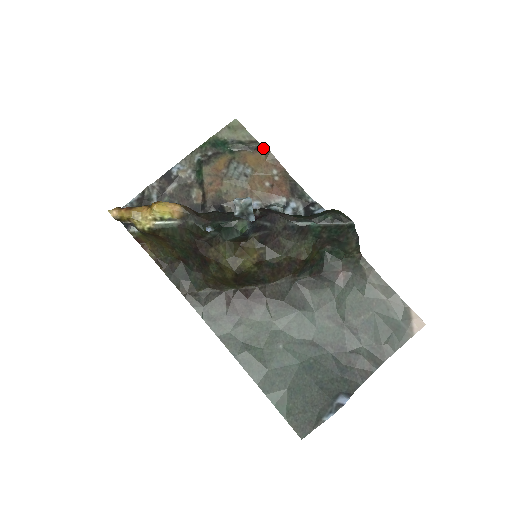
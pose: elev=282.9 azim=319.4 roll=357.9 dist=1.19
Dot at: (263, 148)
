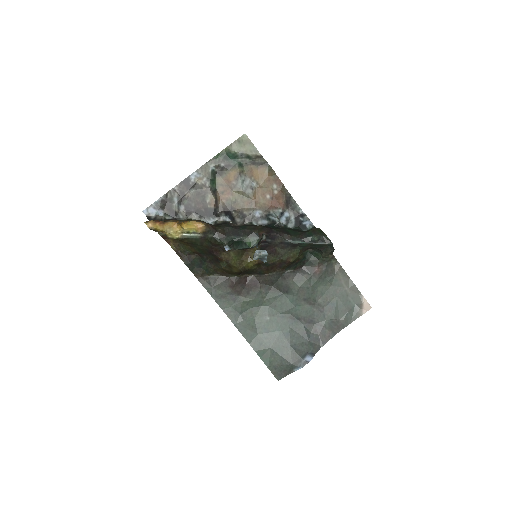
Dot at: (267, 164)
